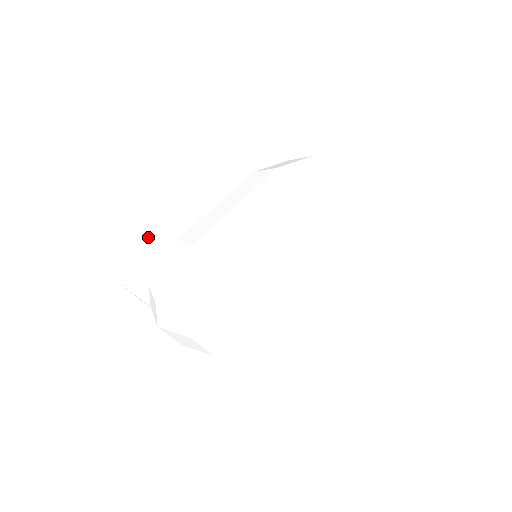
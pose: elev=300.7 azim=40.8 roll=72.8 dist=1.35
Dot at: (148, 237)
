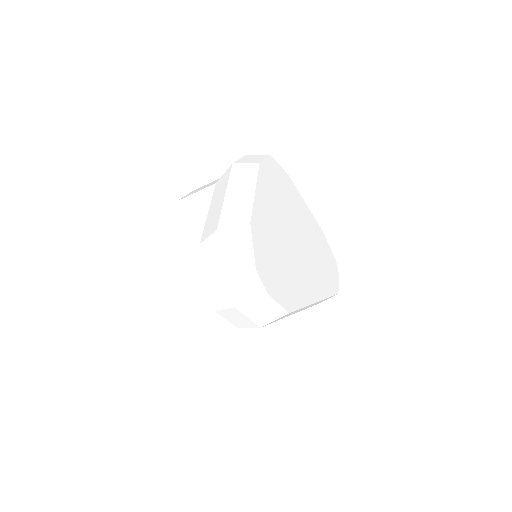
Dot at: (173, 266)
